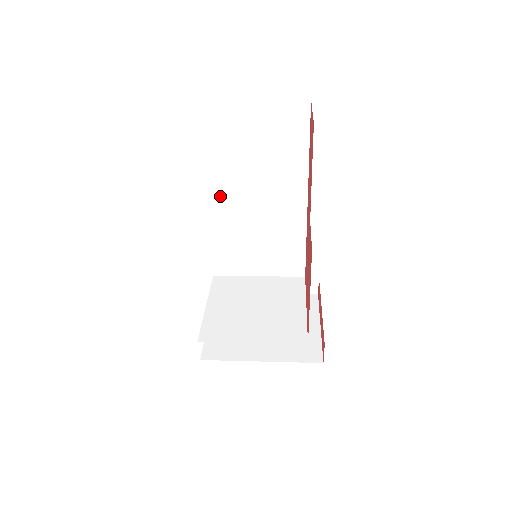
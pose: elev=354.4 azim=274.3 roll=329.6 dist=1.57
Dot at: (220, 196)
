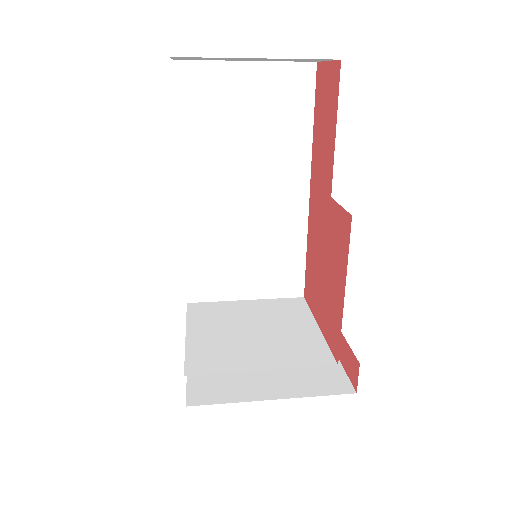
Dot at: (201, 188)
